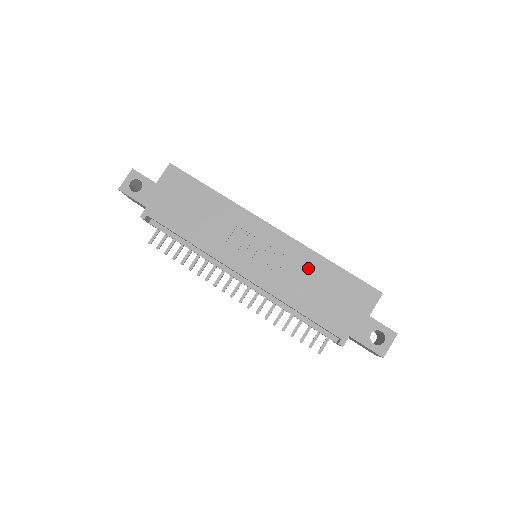
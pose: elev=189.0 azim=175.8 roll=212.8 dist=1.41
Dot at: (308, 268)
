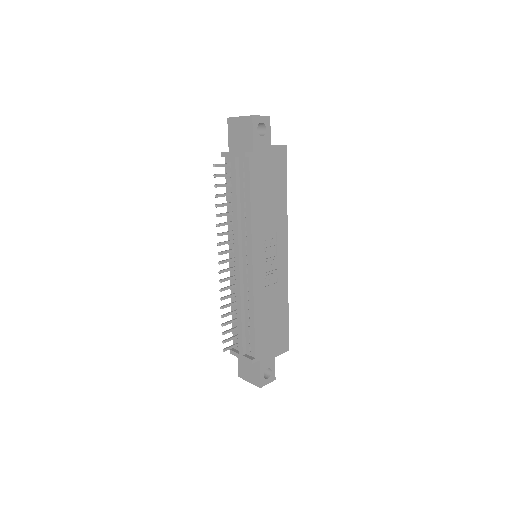
Dot at: (279, 299)
